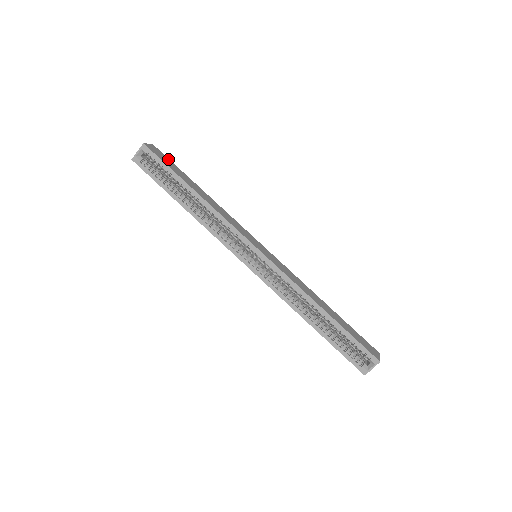
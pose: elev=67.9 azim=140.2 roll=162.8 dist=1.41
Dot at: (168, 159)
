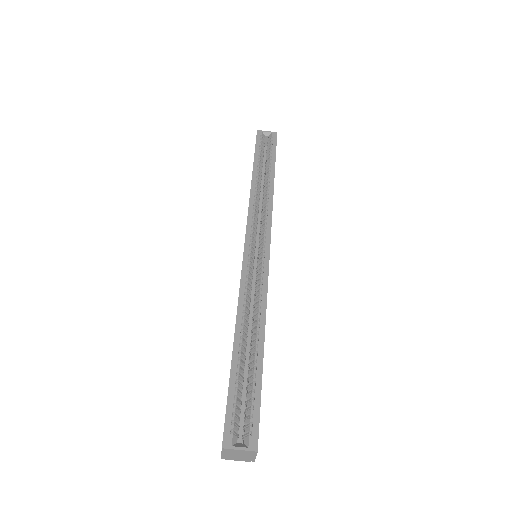
Dot at: occluded
